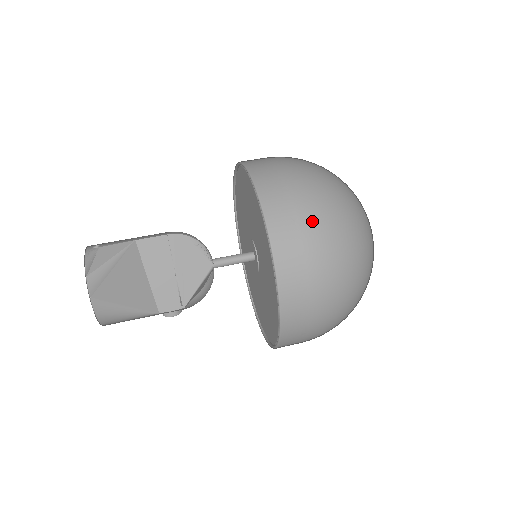
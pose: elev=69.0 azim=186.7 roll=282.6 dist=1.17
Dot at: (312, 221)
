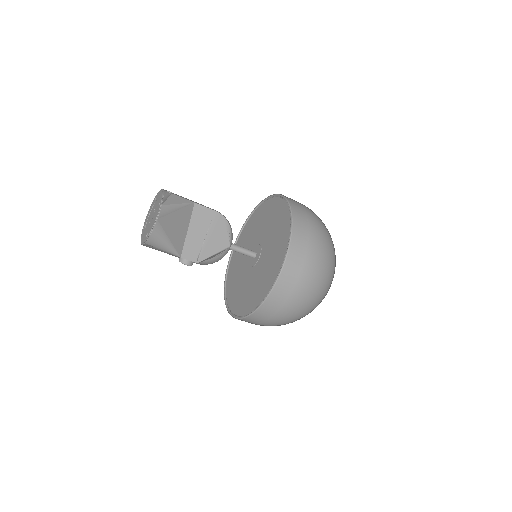
Dot at: (315, 246)
